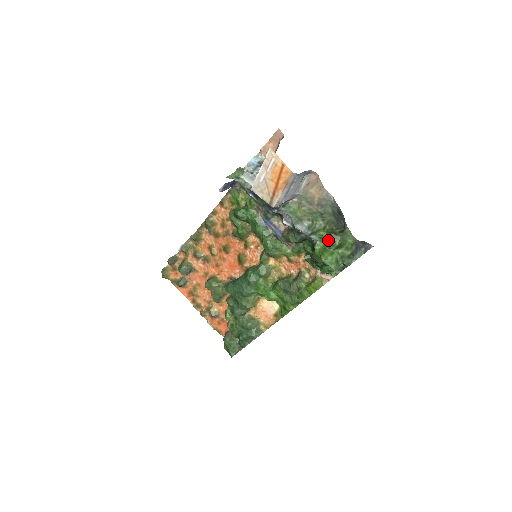
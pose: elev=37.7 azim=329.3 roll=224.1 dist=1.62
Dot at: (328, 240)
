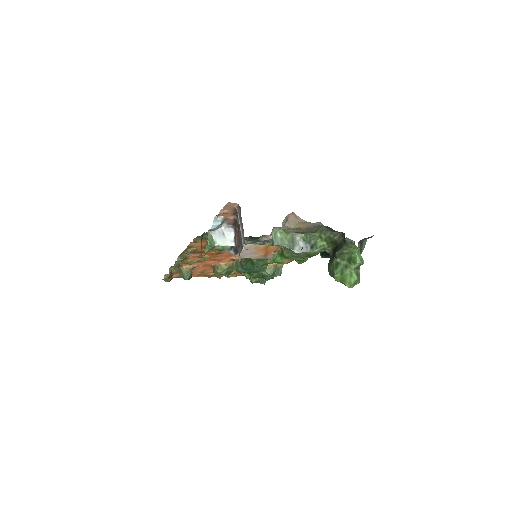
Dot at: (337, 258)
